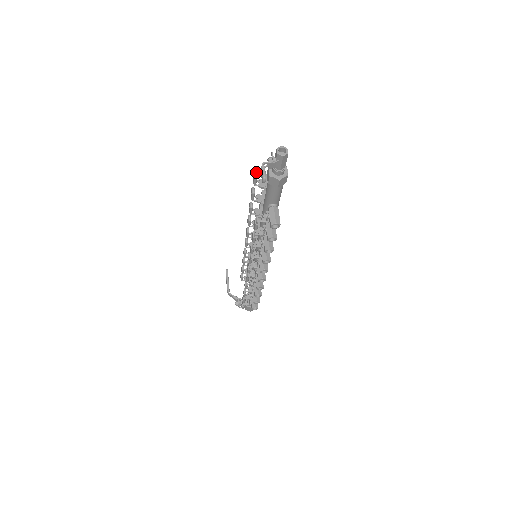
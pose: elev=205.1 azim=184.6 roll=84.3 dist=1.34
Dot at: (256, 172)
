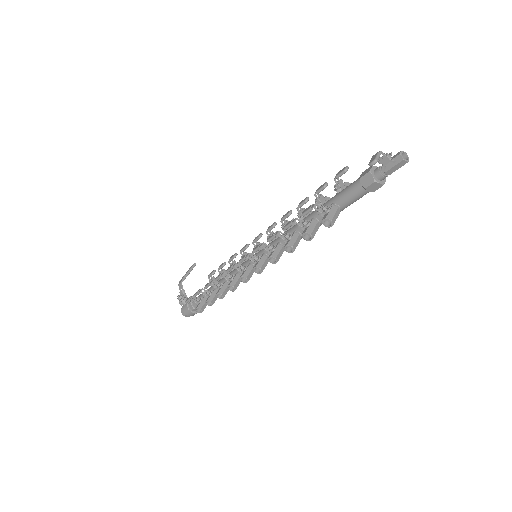
Dot at: (348, 168)
